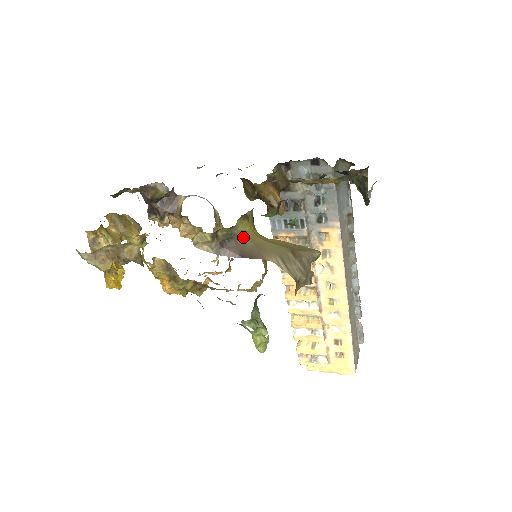
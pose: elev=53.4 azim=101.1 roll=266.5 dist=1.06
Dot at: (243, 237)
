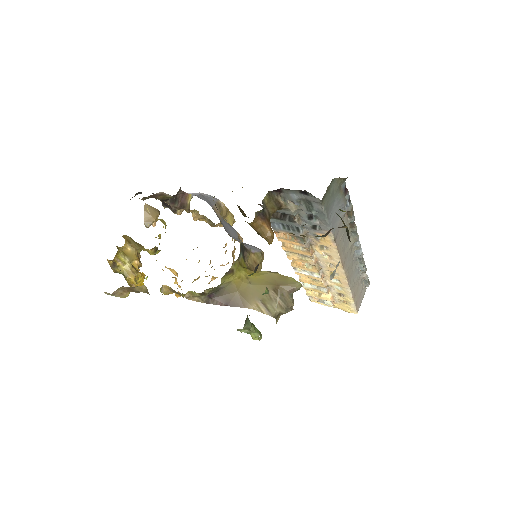
Dot at: (228, 287)
